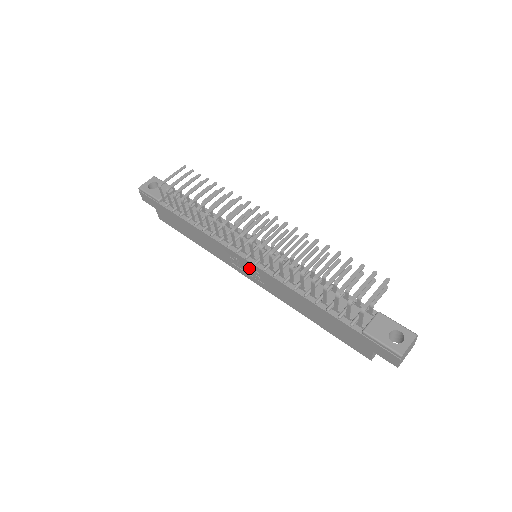
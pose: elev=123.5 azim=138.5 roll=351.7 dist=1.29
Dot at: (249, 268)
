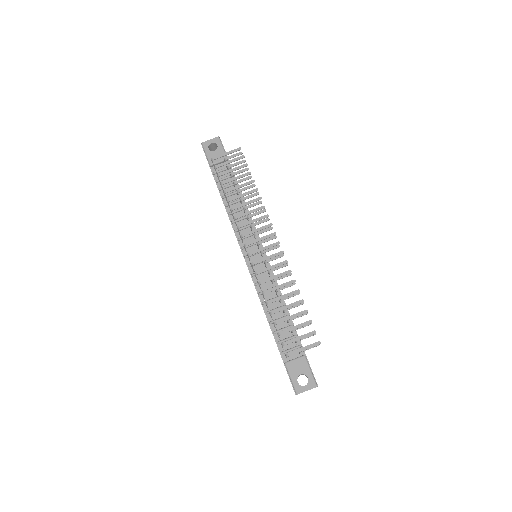
Dot at: occluded
